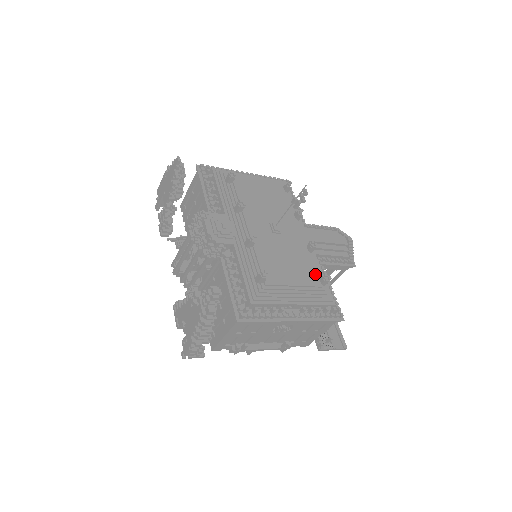
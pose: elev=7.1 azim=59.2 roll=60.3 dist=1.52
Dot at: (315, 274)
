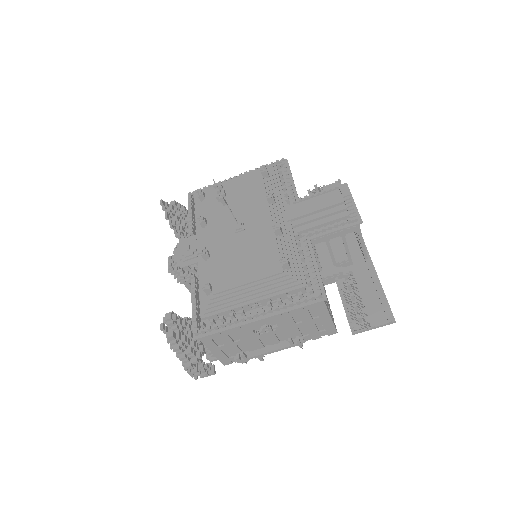
Dot at: (277, 260)
